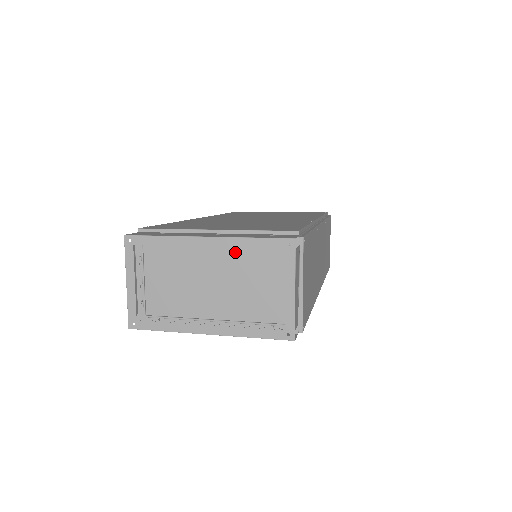
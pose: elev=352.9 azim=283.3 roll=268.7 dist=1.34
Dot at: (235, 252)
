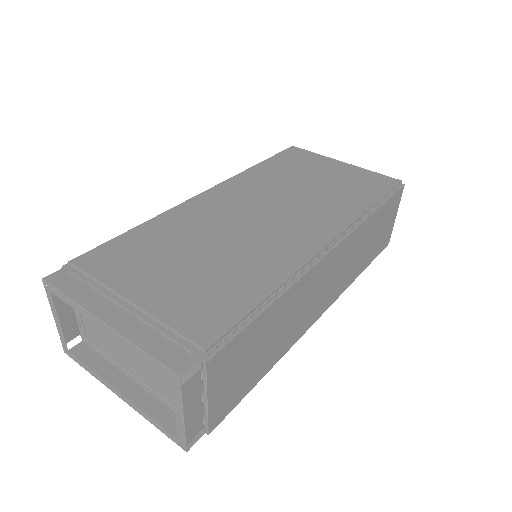
Dot at: occluded
